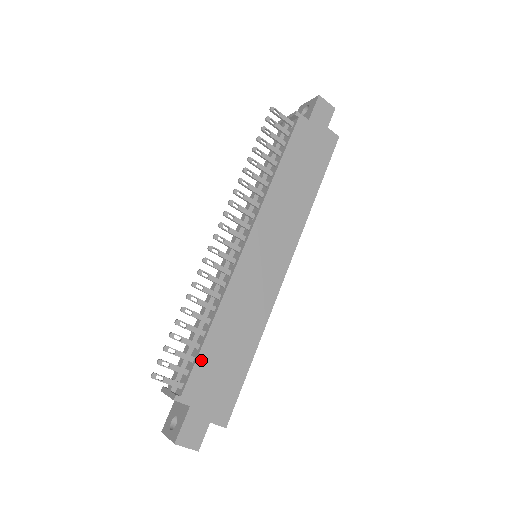
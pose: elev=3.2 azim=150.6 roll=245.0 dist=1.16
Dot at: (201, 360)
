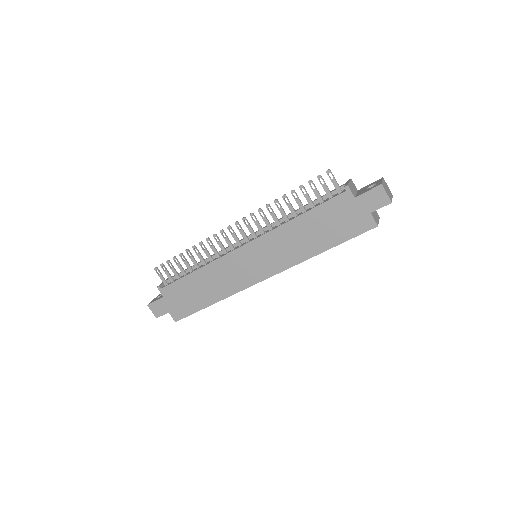
Dot at: (180, 282)
